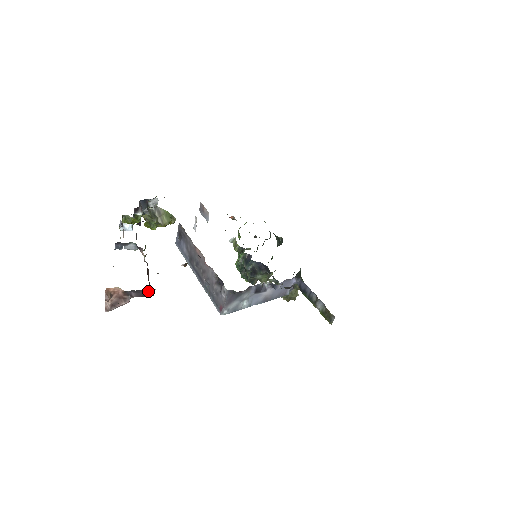
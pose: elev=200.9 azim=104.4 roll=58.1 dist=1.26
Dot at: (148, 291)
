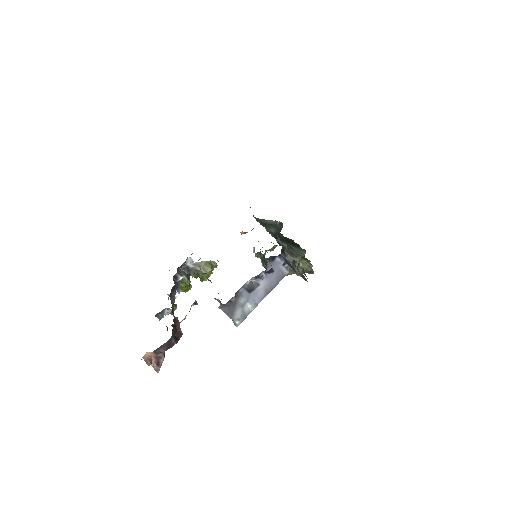
Dot at: (167, 343)
